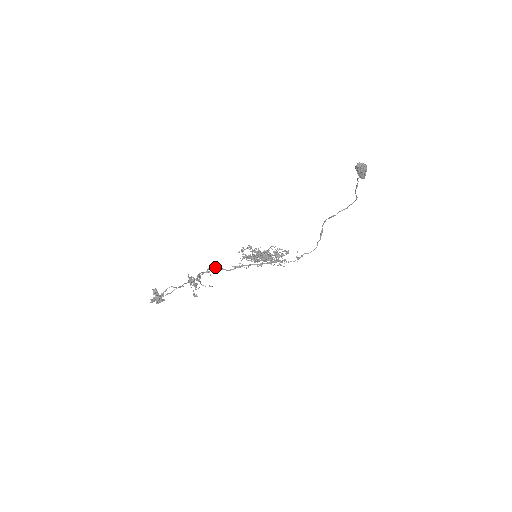
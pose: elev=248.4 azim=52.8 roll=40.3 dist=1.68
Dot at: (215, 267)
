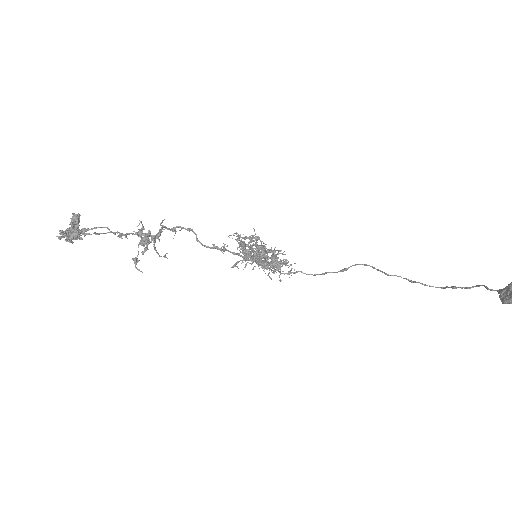
Dot at: (189, 230)
